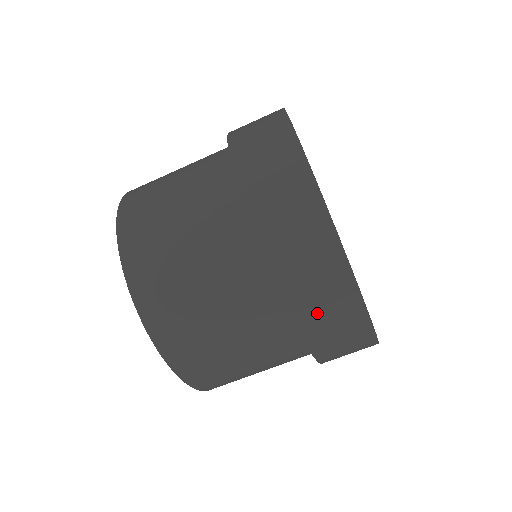
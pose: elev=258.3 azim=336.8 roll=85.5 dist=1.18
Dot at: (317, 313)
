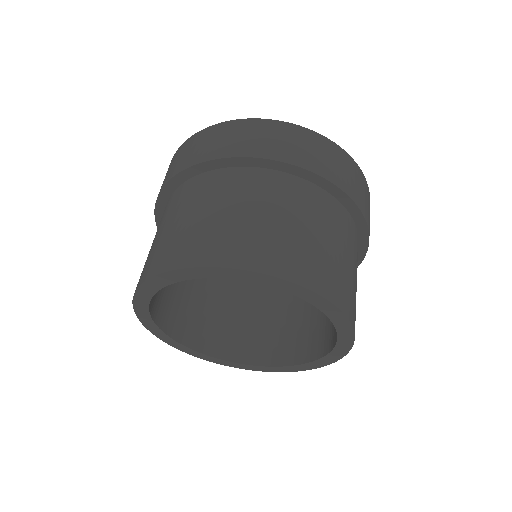
Dot at: (307, 155)
